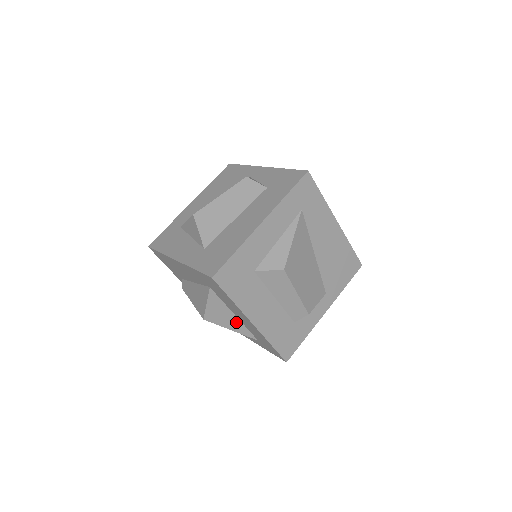
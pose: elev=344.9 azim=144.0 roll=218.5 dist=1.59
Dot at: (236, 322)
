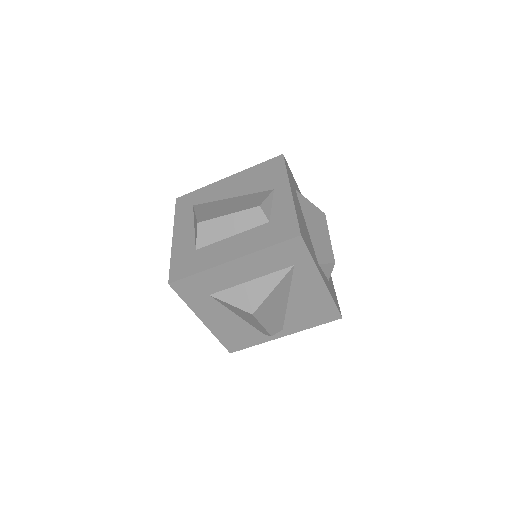
Dot at: (261, 282)
